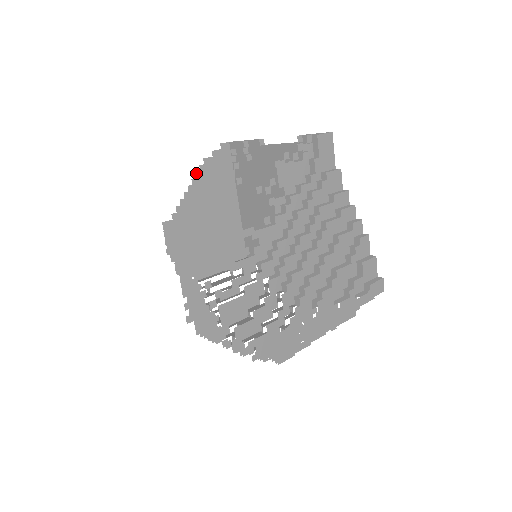
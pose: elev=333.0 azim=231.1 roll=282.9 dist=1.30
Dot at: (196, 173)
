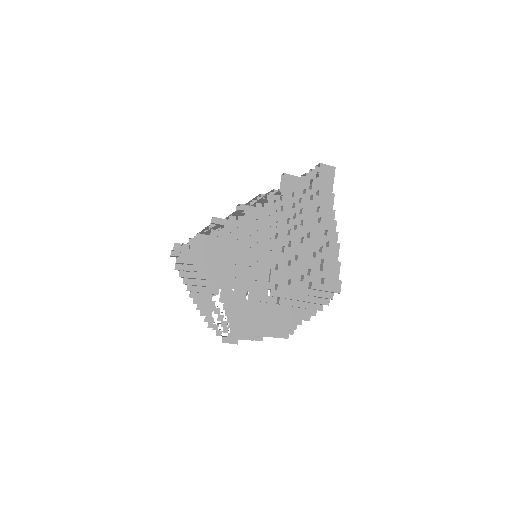
Dot at: occluded
